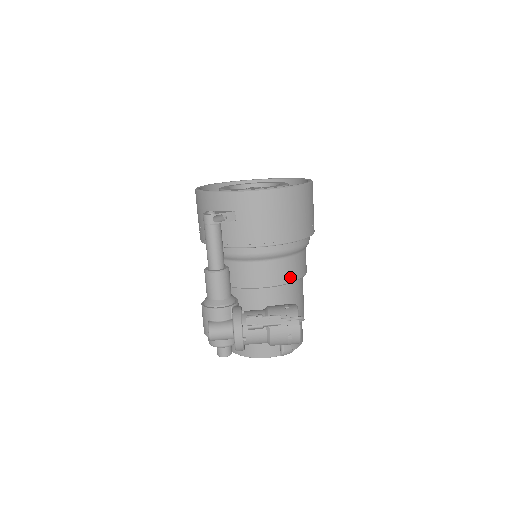
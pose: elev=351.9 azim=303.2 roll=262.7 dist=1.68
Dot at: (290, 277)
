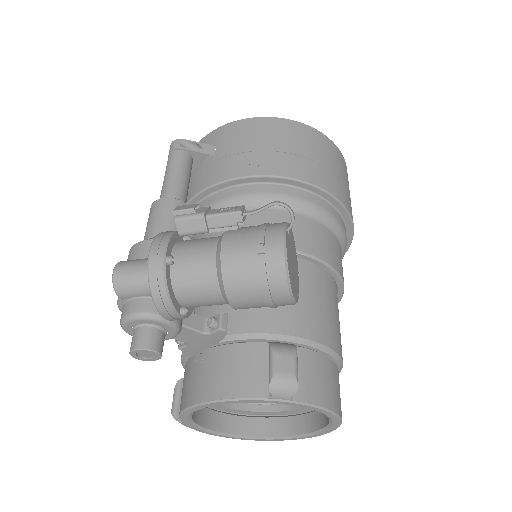
Dot at: (298, 243)
